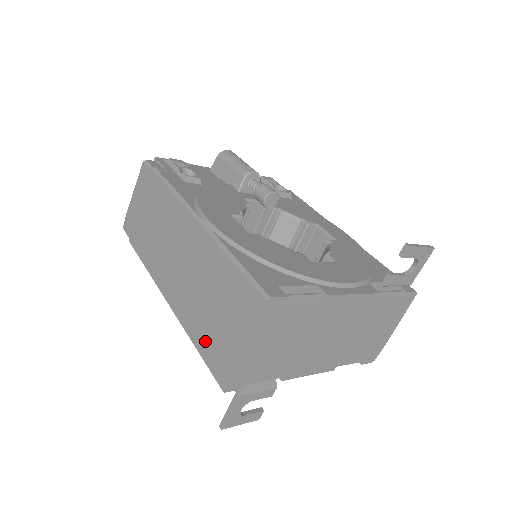
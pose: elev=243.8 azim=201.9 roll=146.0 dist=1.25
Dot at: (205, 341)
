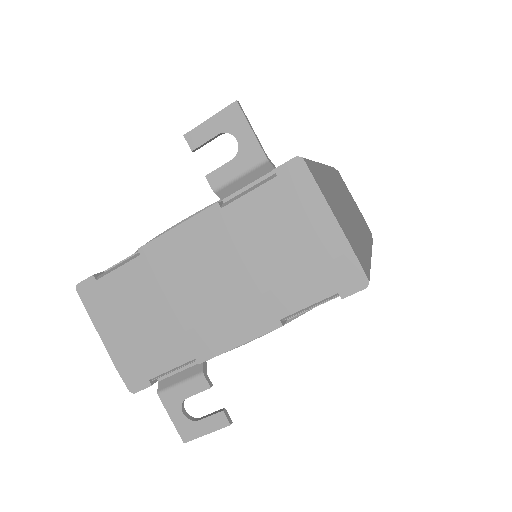
Dot at: occluded
